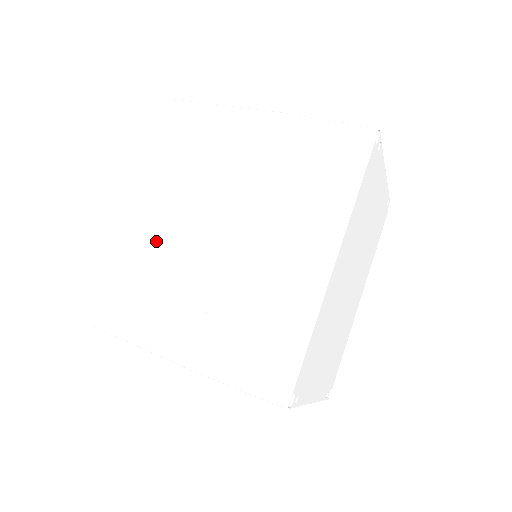
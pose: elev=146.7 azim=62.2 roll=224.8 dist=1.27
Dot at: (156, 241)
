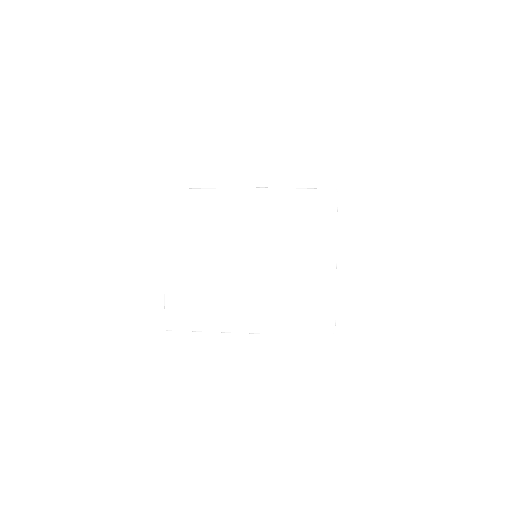
Dot at: occluded
